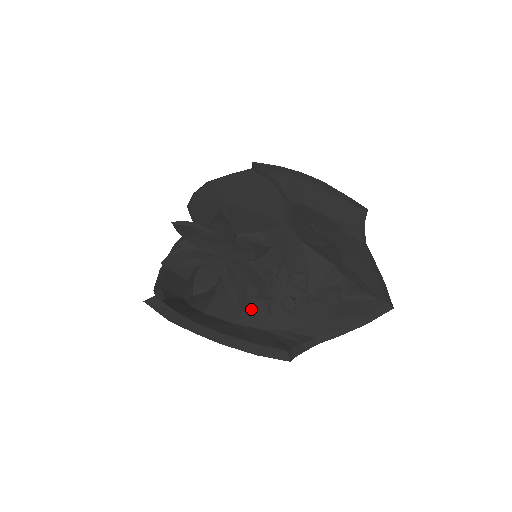
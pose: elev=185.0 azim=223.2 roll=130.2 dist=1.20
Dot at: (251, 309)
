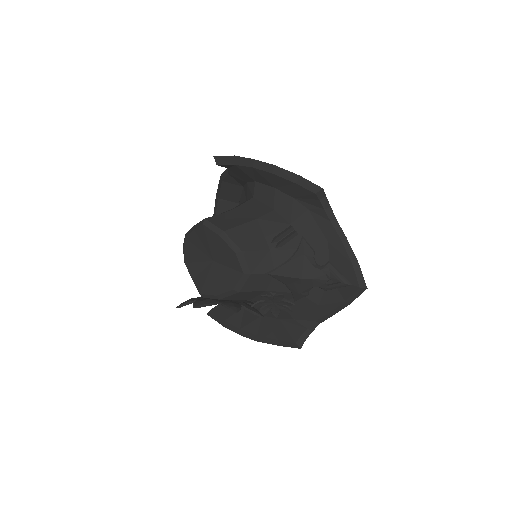
Dot at: occluded
